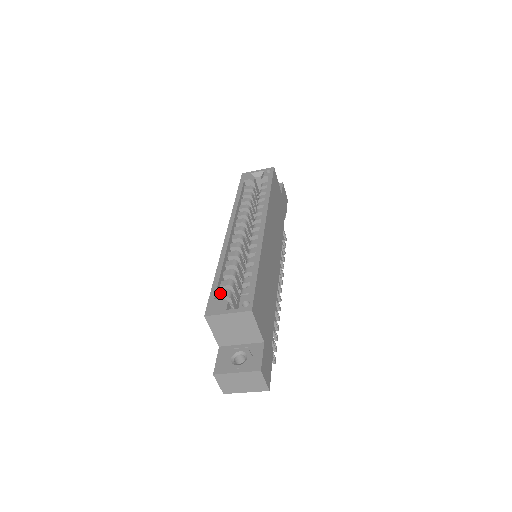
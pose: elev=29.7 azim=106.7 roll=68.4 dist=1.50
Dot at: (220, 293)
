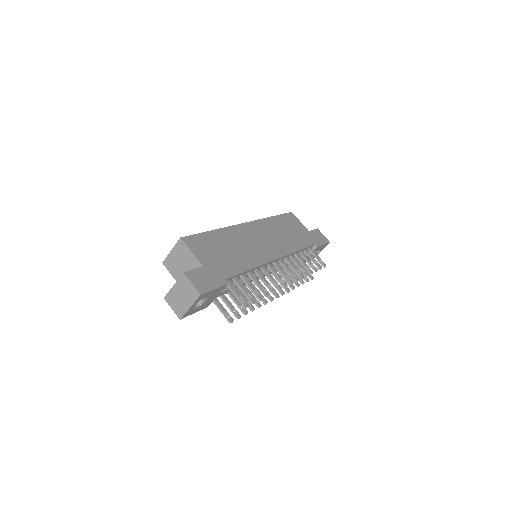
Dot at: occluded
